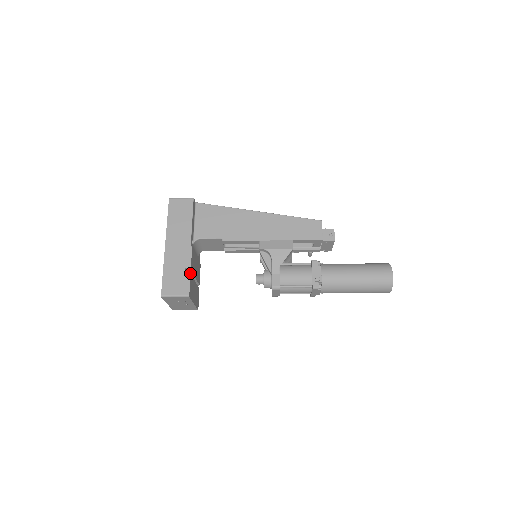
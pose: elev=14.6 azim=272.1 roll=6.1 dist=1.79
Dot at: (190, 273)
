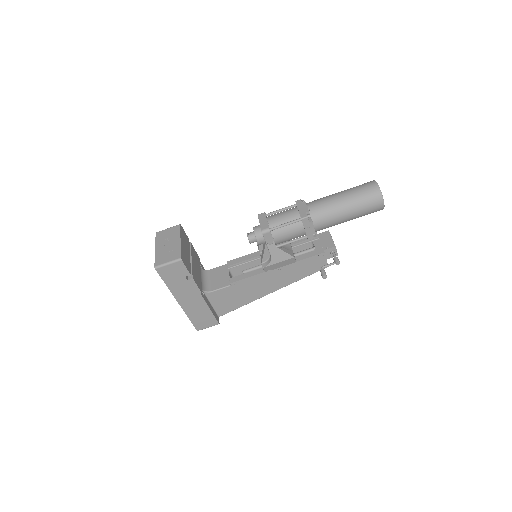
Dot at: occluded
